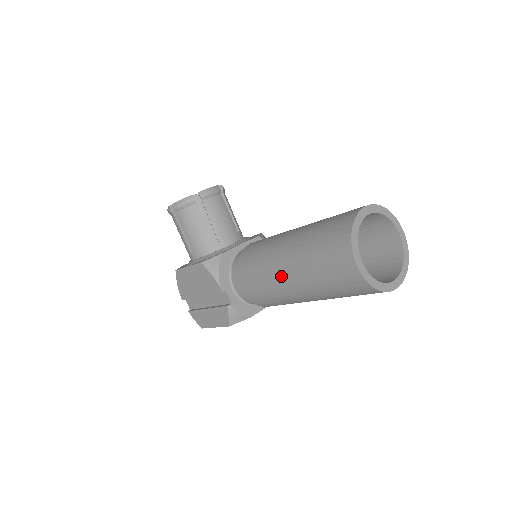
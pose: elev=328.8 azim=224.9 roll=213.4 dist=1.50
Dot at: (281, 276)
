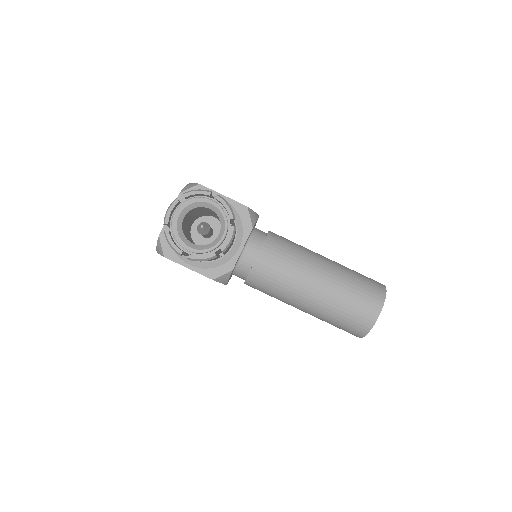
Dot at: (295, 307)
